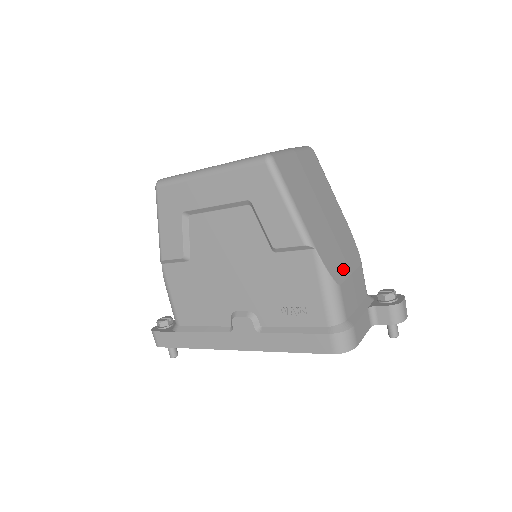
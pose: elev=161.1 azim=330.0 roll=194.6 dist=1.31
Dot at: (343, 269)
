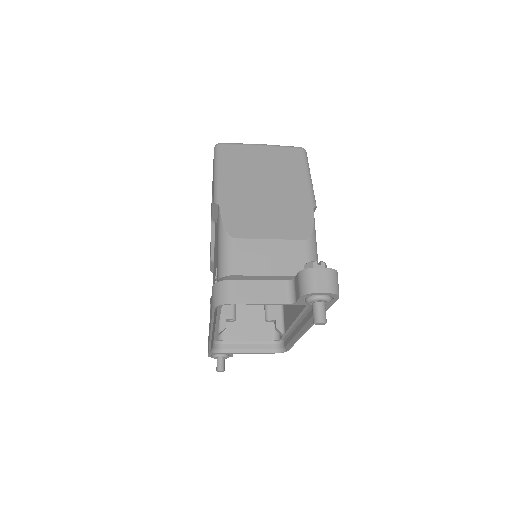
Dot at: (256, 231)
